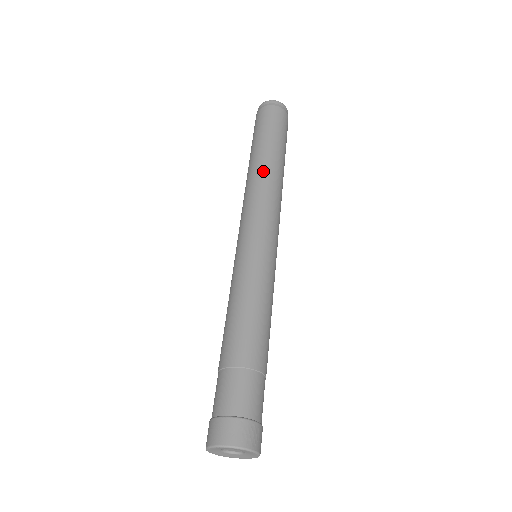
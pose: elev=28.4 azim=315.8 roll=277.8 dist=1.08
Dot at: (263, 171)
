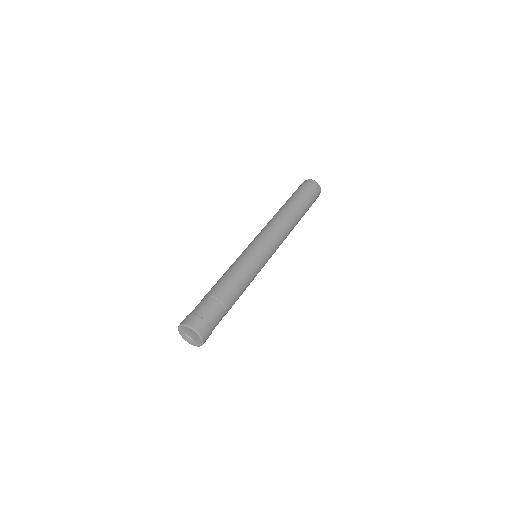
Dot at: occluded
